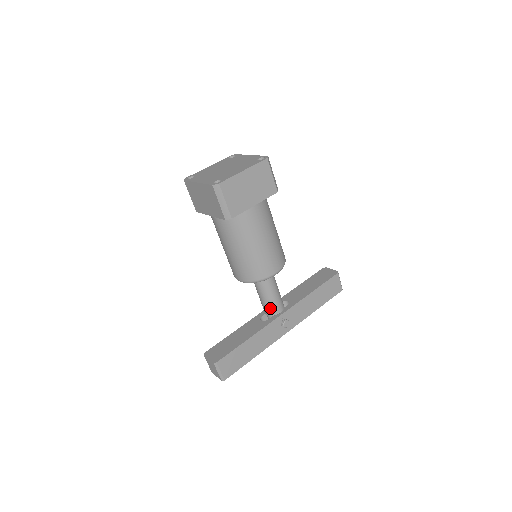
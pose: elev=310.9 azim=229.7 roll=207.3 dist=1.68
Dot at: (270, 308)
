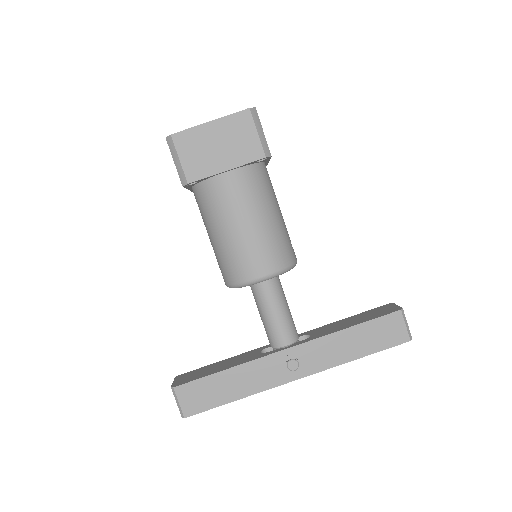
Dot at: (271, 335)
